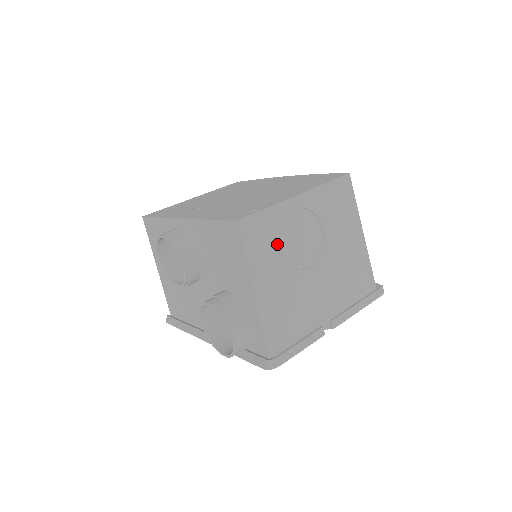
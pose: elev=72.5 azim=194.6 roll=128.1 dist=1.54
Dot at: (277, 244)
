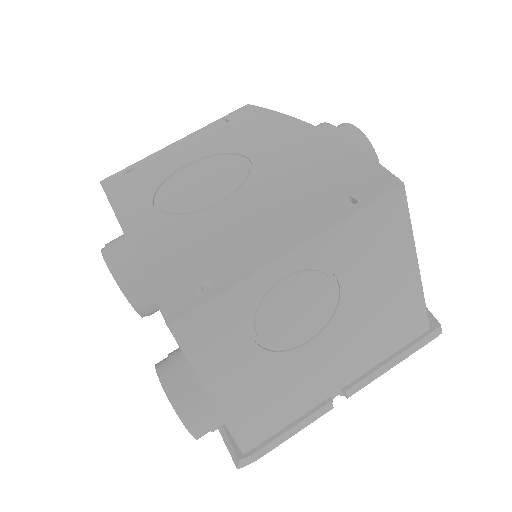
Dot at: (250, 331)
